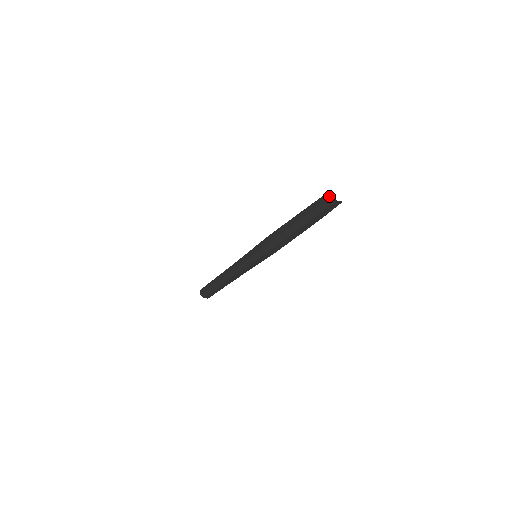
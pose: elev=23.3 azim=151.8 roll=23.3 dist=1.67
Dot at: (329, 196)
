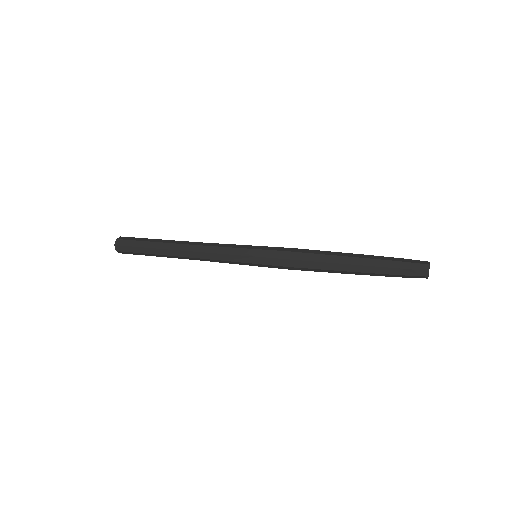
Dot at: (424, 268)
